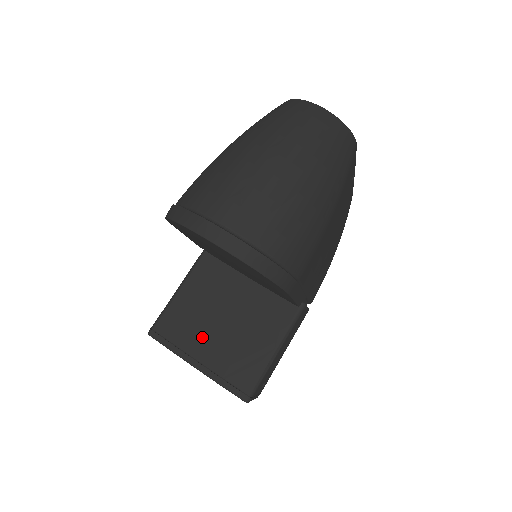
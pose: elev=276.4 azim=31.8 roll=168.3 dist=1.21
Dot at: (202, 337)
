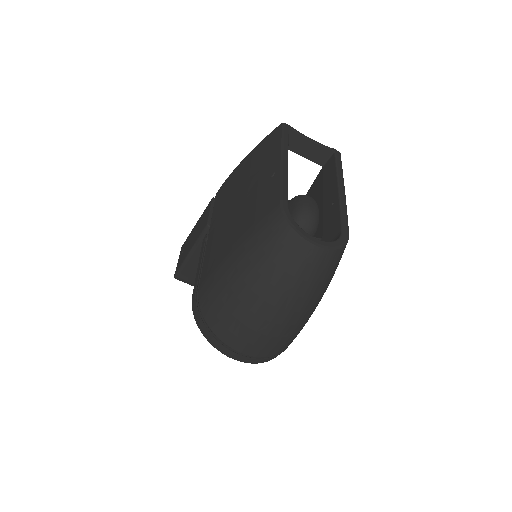
Dot at: occluded
